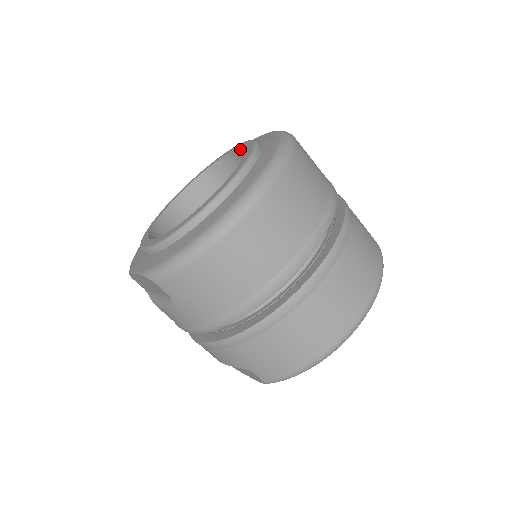
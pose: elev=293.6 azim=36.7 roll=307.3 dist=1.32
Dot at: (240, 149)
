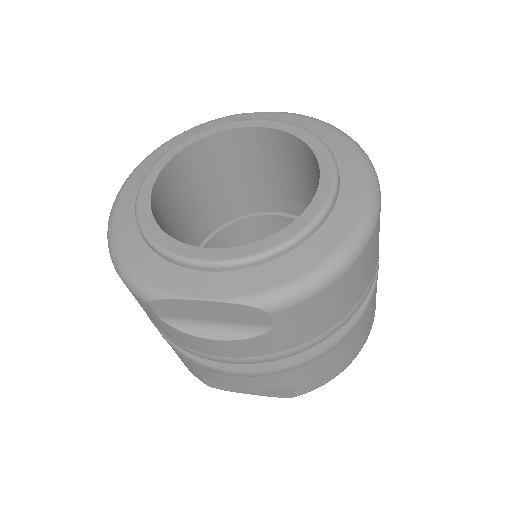
Dot at: (260, 128)
